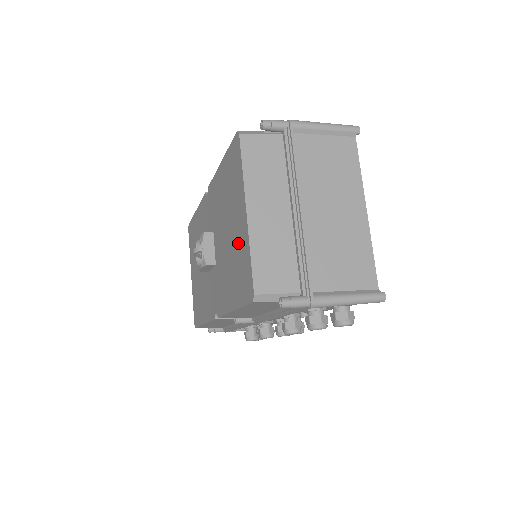
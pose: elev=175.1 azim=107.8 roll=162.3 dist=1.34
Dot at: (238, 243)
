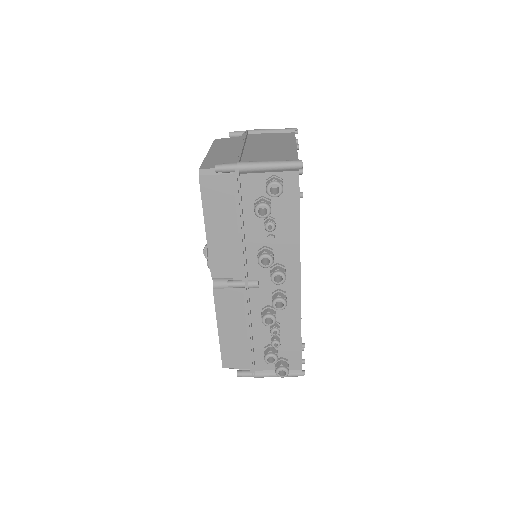
Dot at: occluded
